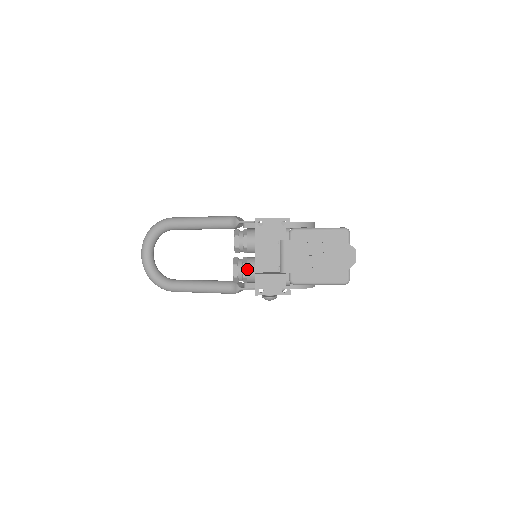
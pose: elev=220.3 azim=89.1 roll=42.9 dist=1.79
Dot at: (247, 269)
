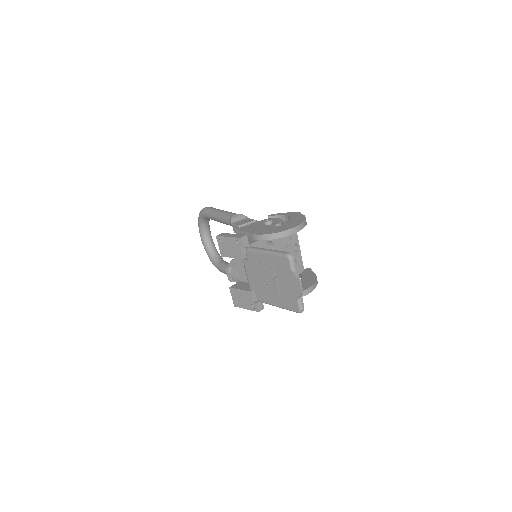
Dot at: (235, 276)
